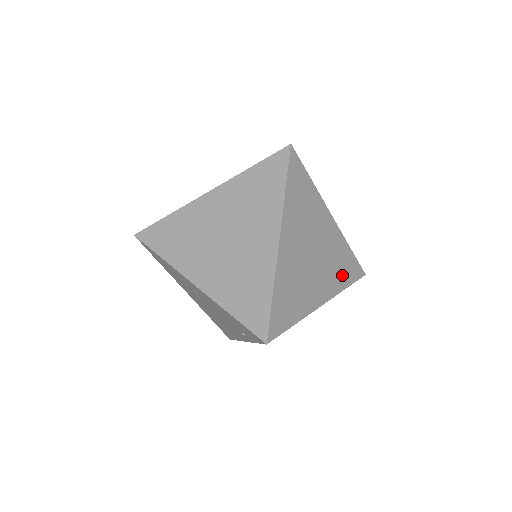
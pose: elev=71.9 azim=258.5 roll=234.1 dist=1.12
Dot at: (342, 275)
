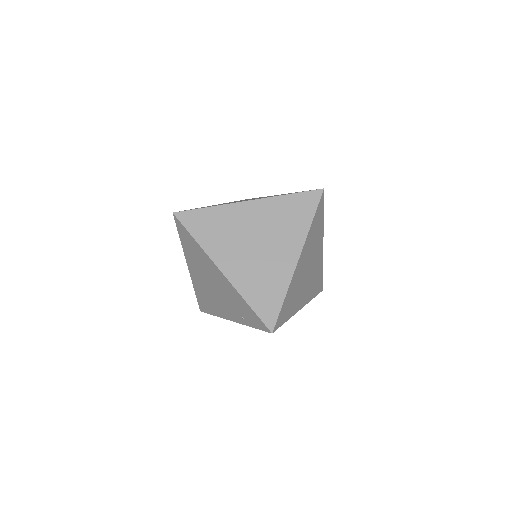
Dot at: (314, 289)
